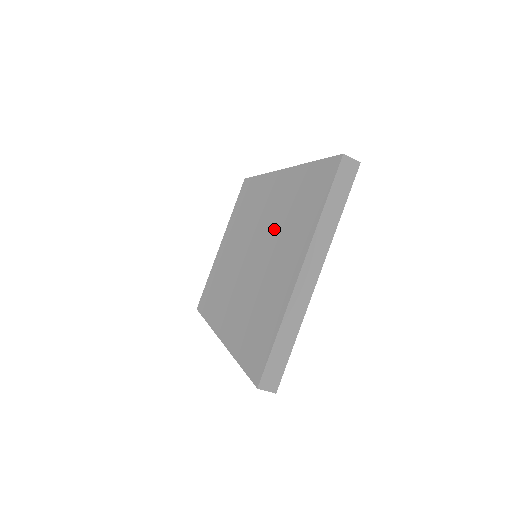
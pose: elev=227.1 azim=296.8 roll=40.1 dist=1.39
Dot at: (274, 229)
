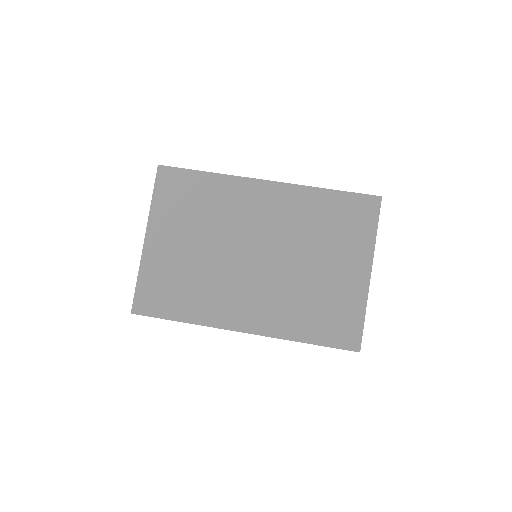
Dot at: (300, 238)
